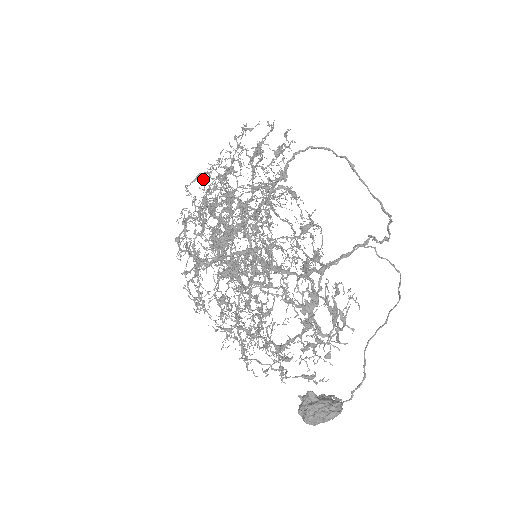
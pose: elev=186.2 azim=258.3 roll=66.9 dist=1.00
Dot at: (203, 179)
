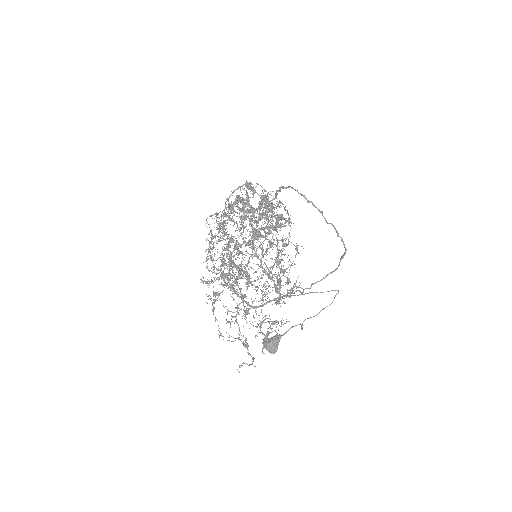
Dot at: (211, 230)
